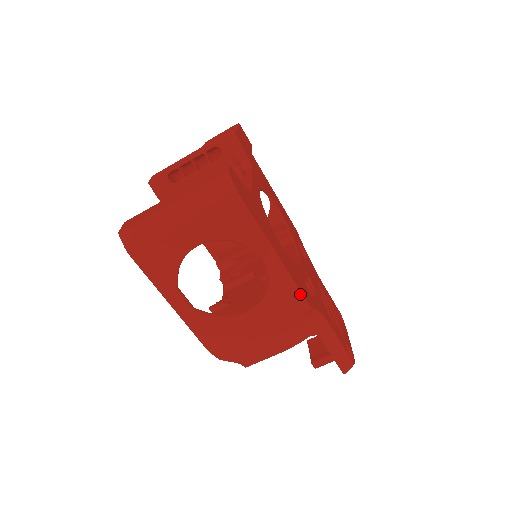
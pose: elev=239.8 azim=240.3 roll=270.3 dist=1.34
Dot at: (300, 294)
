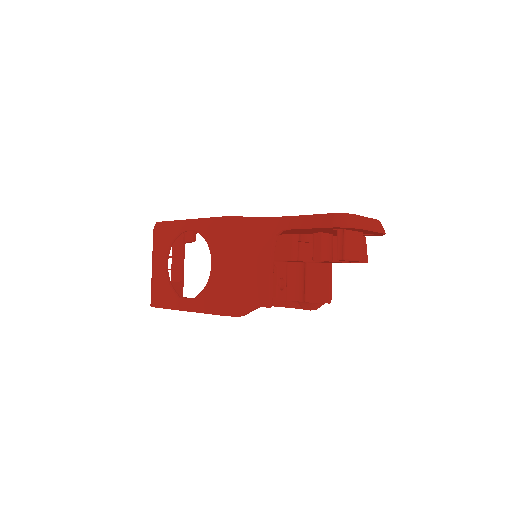
Dot at: (218, 218)
